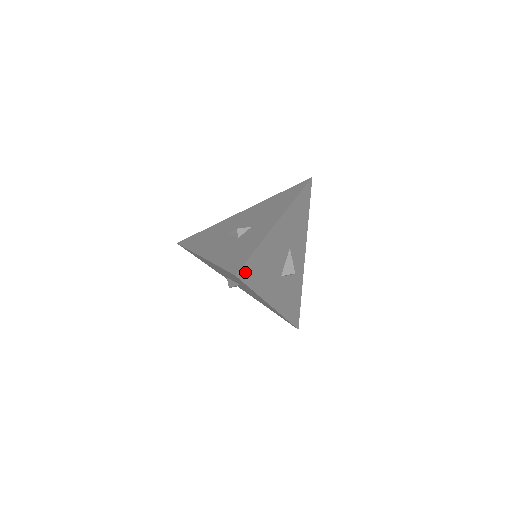
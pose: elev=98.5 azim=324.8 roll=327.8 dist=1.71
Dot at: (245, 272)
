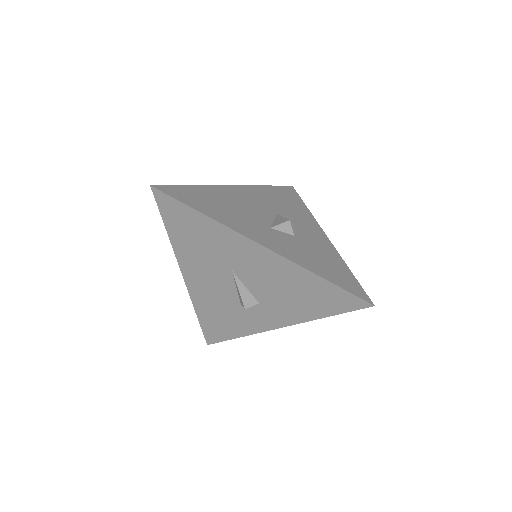
Dot at: (174, 192)
